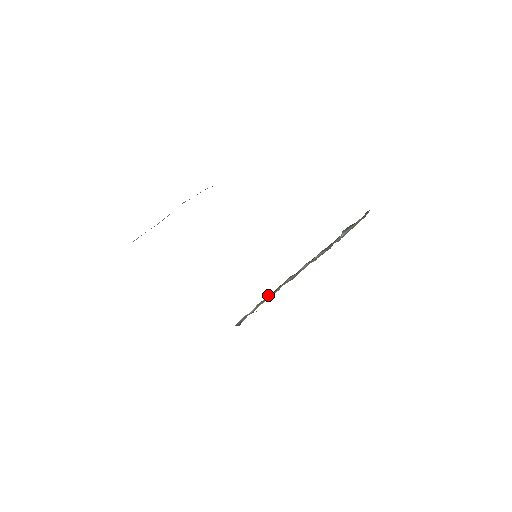
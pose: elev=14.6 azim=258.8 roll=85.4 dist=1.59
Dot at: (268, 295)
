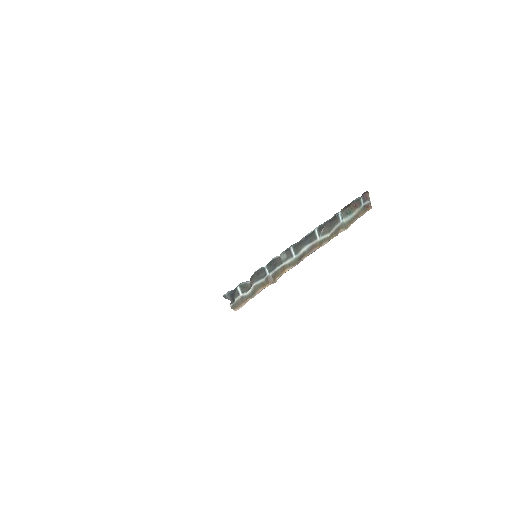
Dot at: (267, 278)
